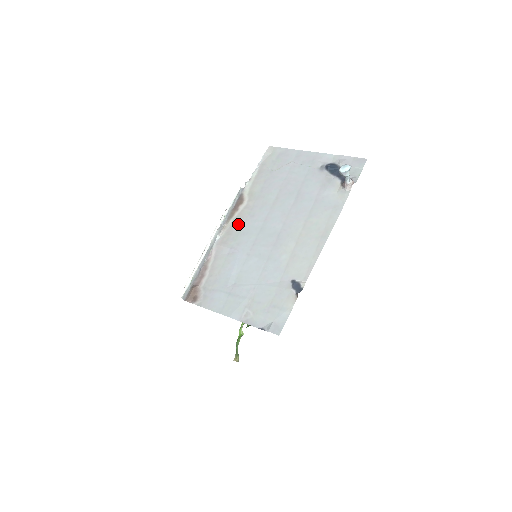
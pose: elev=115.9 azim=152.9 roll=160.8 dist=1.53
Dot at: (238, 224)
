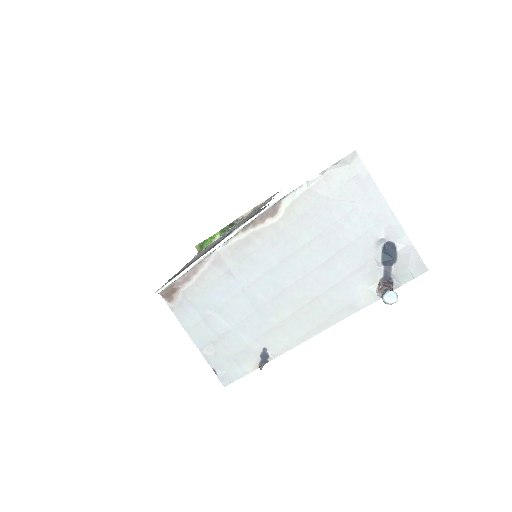
Dot at: (253, 243)
